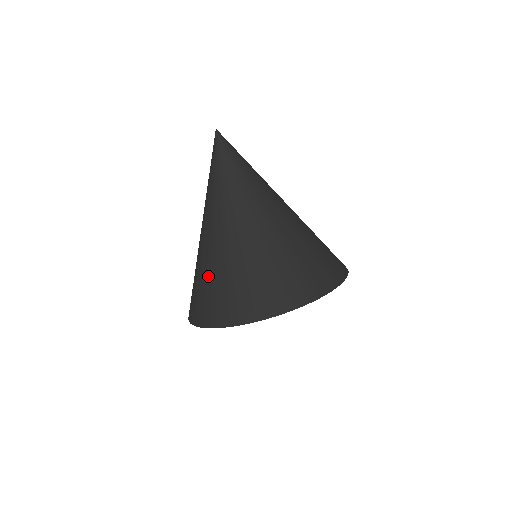
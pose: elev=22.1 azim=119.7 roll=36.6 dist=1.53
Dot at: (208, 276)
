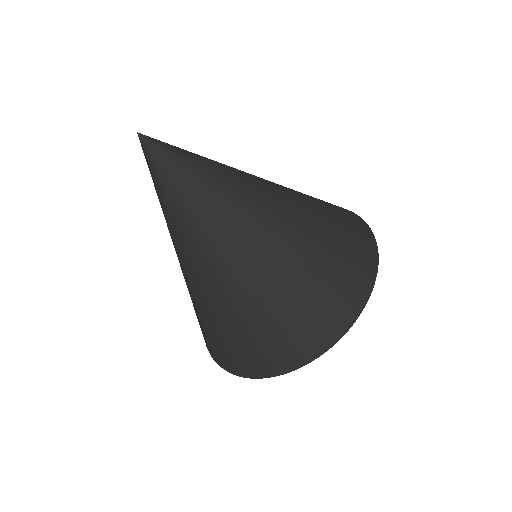
Dot at: (211, 323)
